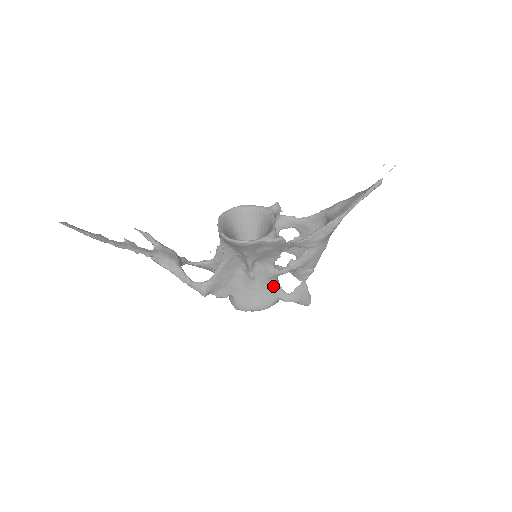
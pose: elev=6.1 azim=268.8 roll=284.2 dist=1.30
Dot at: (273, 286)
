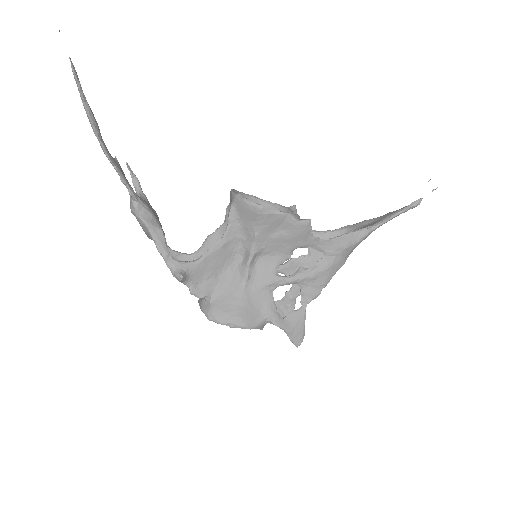
Dot at: (267, 299)
